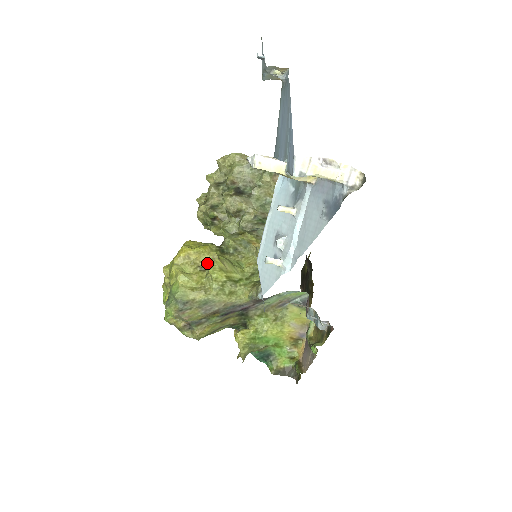
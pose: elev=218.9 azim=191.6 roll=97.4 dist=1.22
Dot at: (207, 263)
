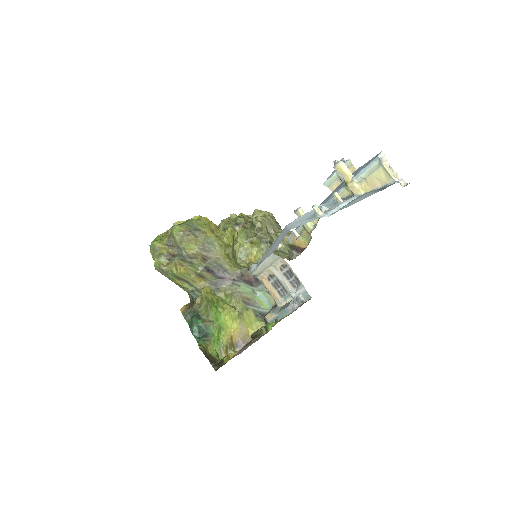
Dot at: occluded
